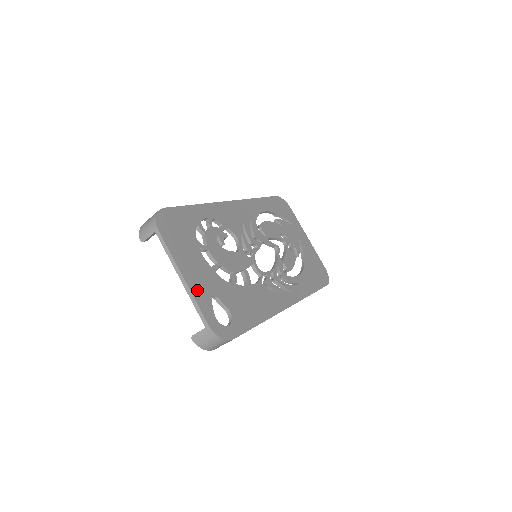
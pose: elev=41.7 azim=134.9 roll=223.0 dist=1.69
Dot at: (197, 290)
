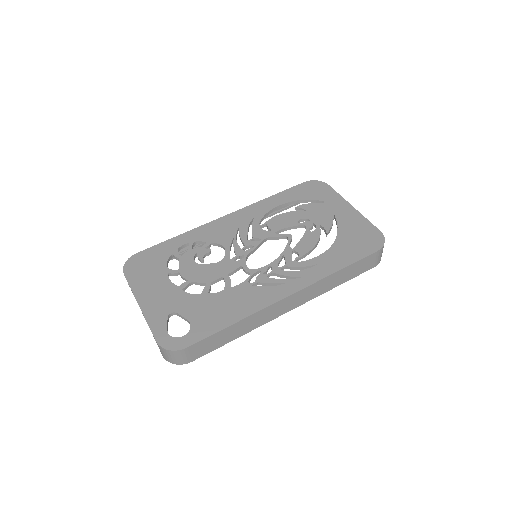
Dot at: (152, 313)
